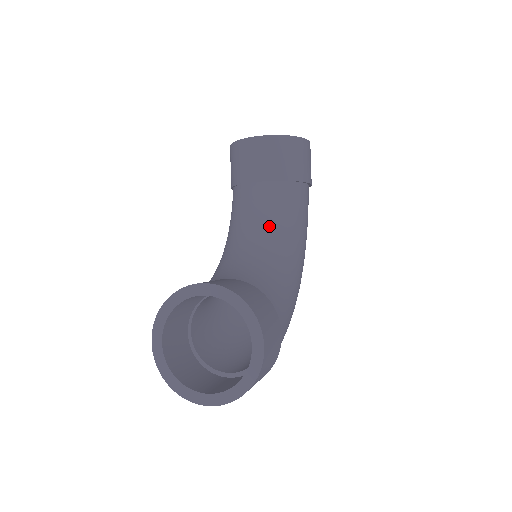
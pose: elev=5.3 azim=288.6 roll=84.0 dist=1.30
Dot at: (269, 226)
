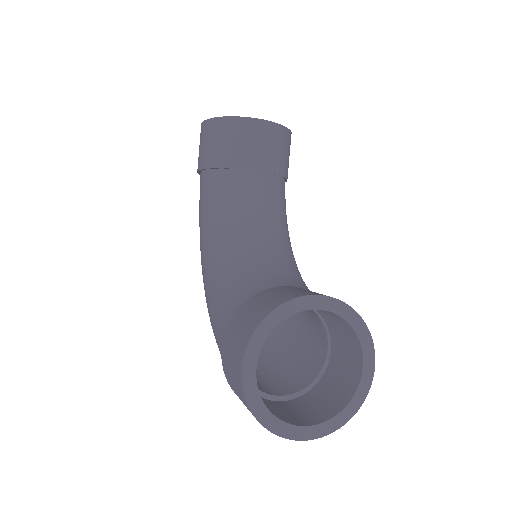
Dot at: (275, 224)
